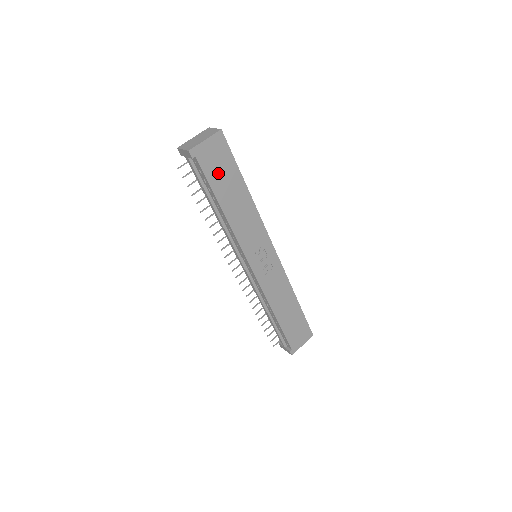
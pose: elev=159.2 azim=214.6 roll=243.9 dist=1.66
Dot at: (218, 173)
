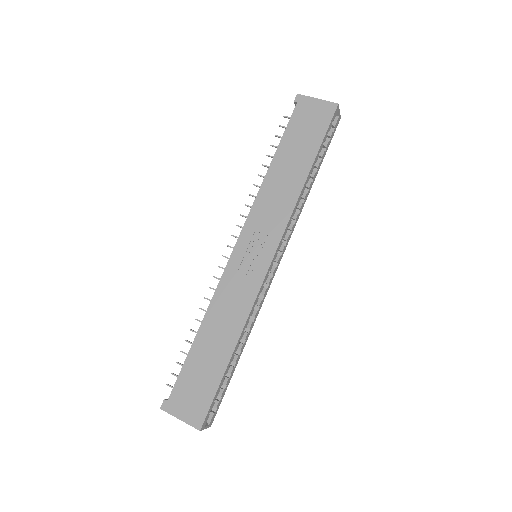
Dot at: (300, 132)
